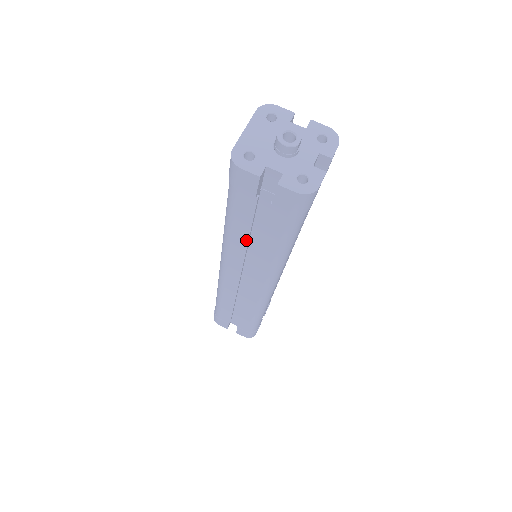
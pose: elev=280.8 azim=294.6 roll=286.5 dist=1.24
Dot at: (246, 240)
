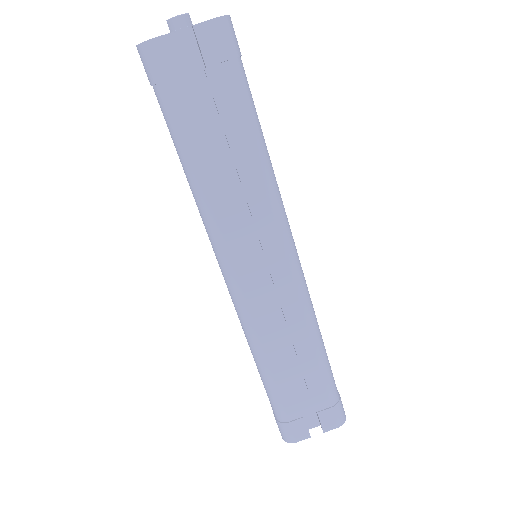
Dot at: (220, 172)
